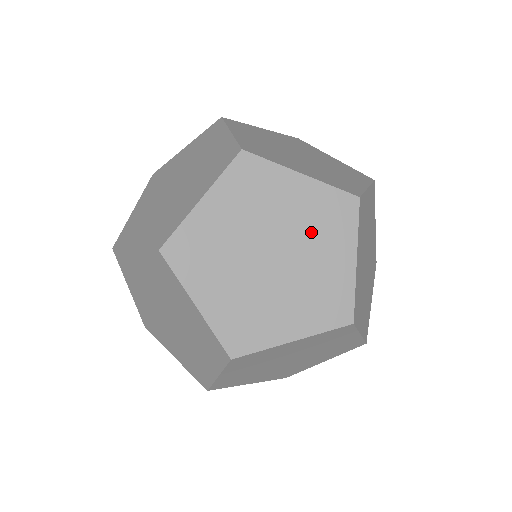
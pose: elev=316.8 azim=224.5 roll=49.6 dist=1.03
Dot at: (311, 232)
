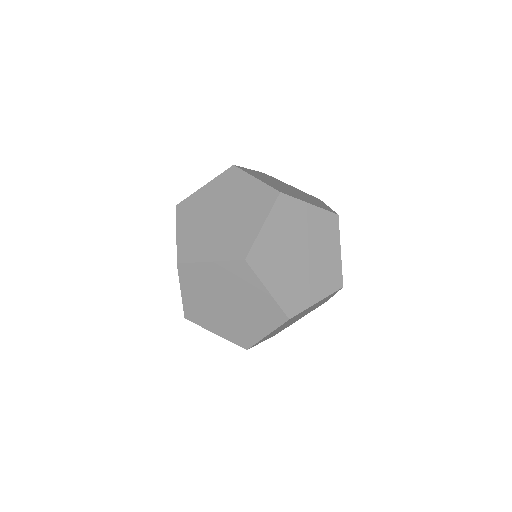
Dot at: (319, 238)
